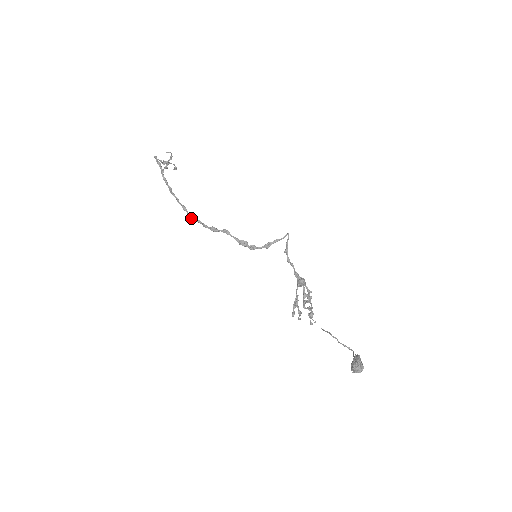
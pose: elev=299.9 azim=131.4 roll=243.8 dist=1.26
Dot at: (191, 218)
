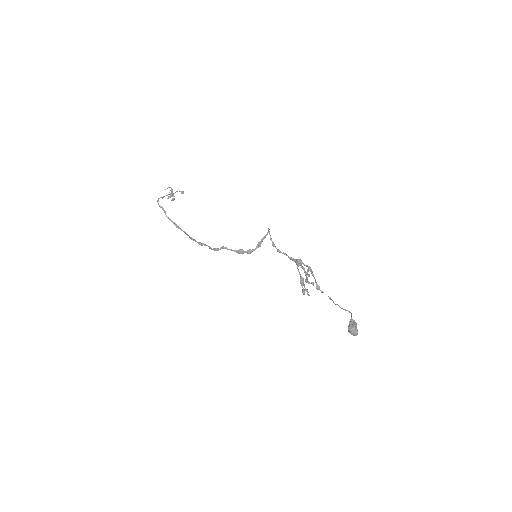
Dot at: occluded
